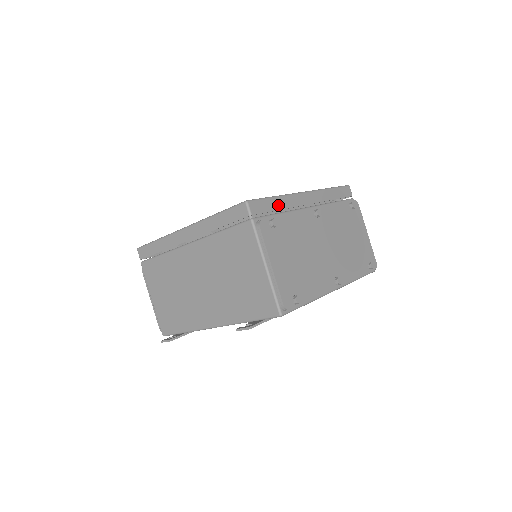
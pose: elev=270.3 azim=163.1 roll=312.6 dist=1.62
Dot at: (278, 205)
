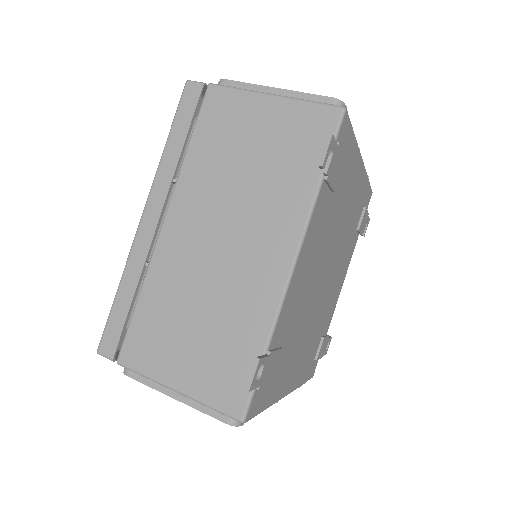
Dot at: occluded
